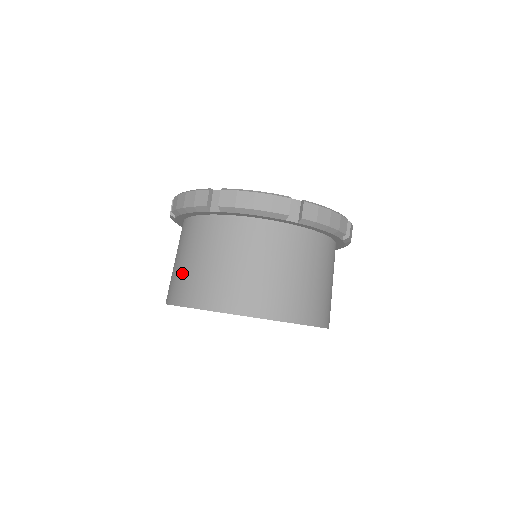
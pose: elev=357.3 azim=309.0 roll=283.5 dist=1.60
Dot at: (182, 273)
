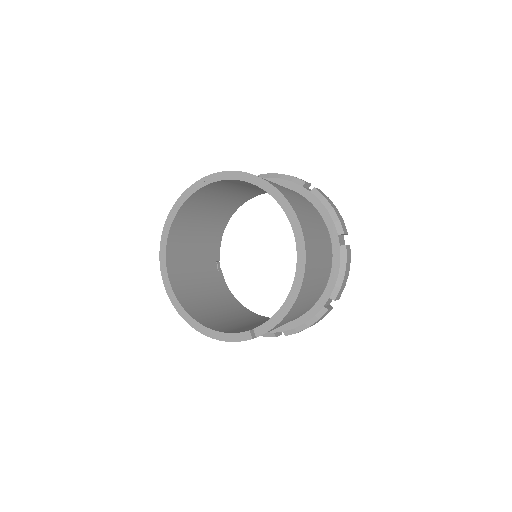
Dot at: occluded
